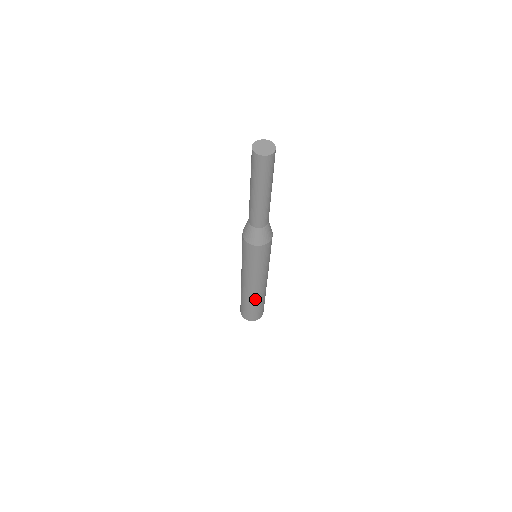
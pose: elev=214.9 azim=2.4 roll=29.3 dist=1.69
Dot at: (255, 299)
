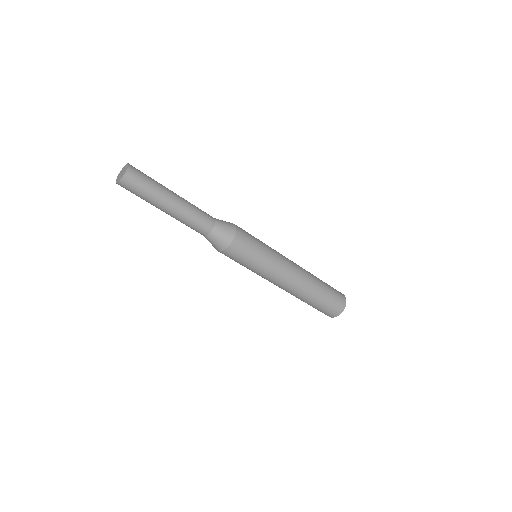
Dot at: (303, 296)
